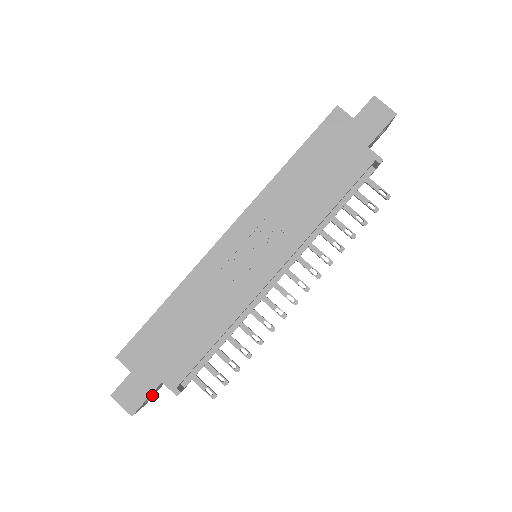
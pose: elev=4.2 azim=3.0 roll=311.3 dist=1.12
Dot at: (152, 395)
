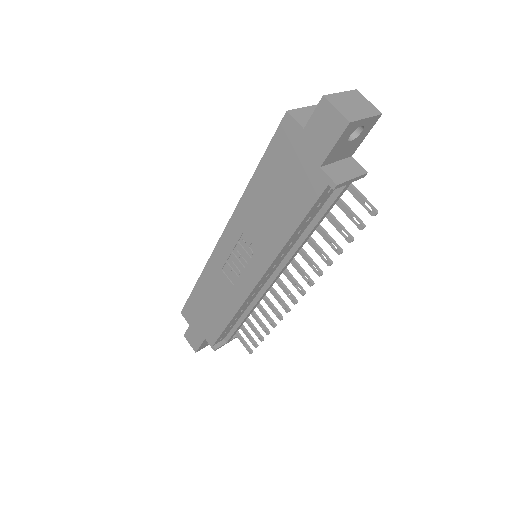
Dot at: occluded
